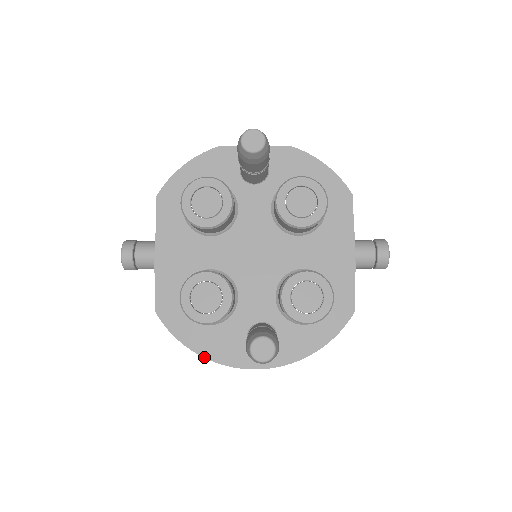
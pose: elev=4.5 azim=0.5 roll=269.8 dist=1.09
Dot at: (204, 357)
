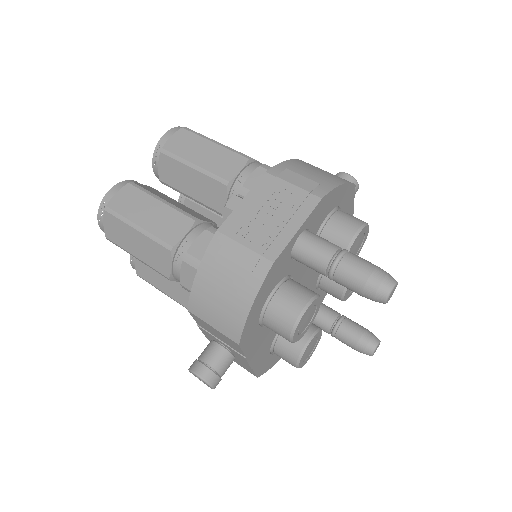
Dot at: occluded
